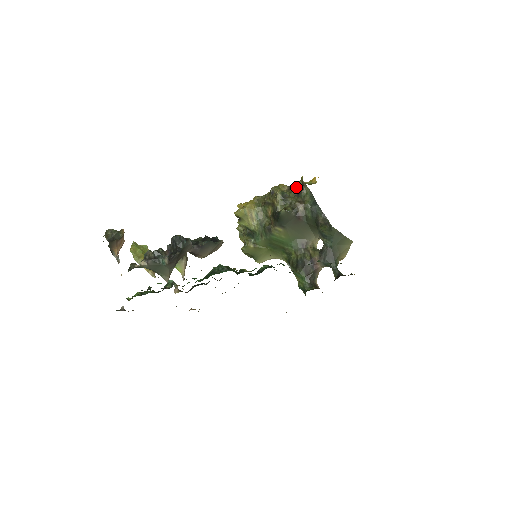
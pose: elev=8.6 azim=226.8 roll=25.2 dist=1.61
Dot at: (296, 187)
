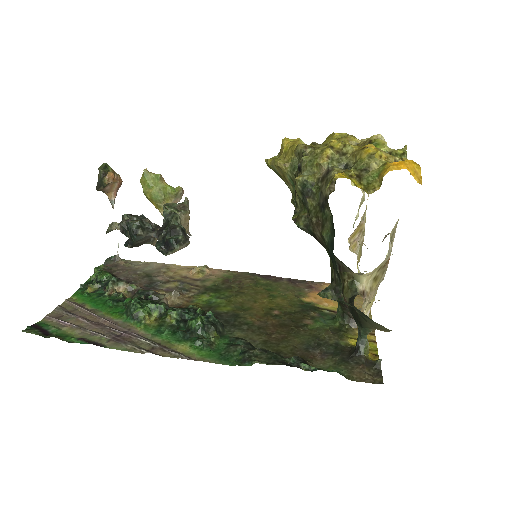
Dot at: (326, 187)
